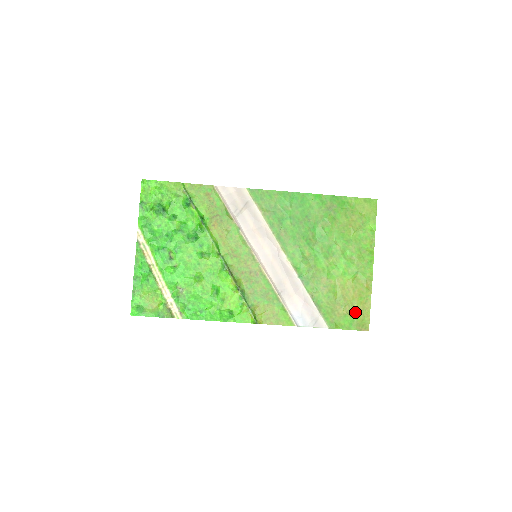
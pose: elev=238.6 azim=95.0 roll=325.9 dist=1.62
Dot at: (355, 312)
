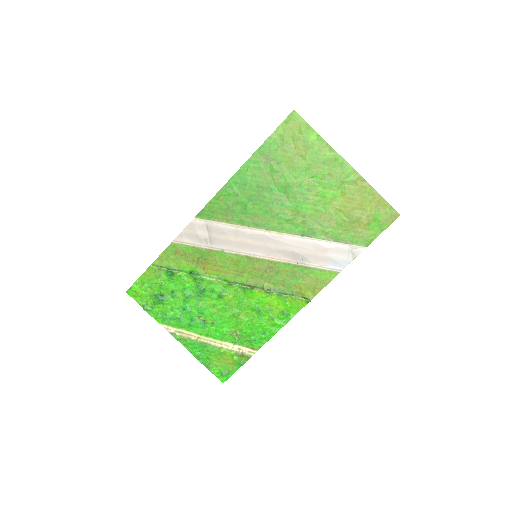
Dot at: (373, 214)
